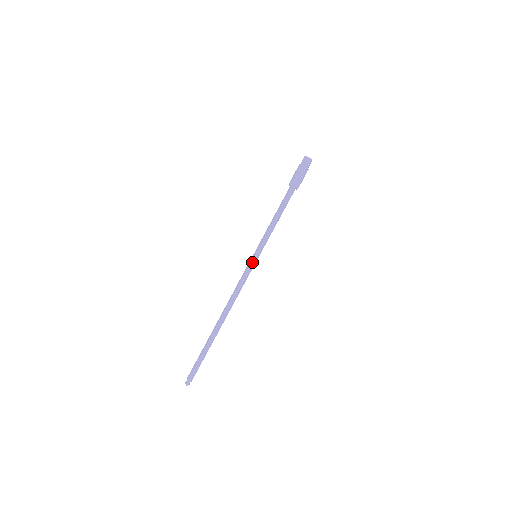
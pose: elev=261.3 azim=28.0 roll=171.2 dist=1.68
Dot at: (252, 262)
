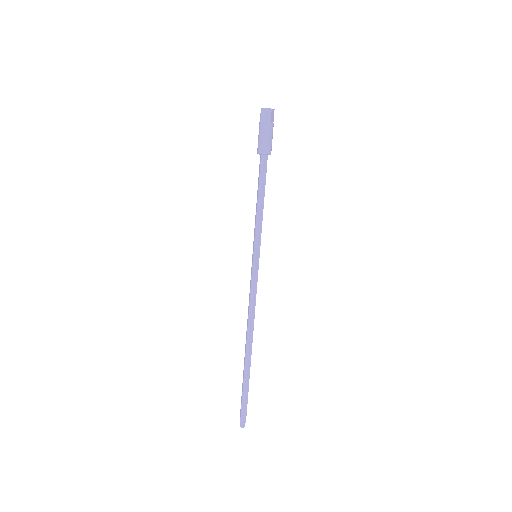
Dot at: (254, 265)
